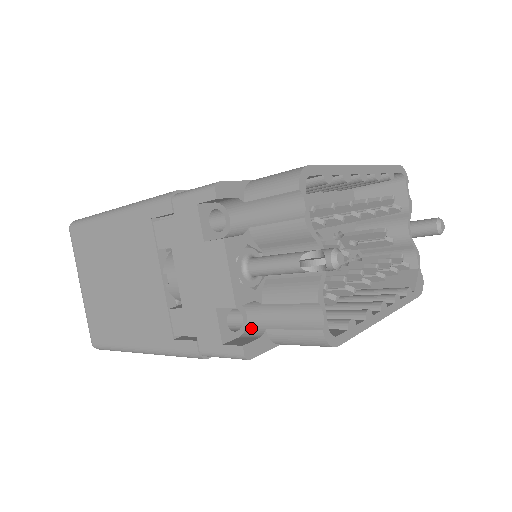
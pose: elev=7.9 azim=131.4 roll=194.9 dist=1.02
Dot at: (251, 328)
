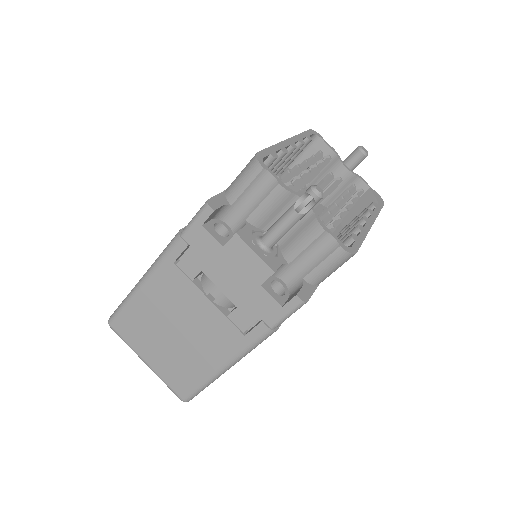
Dot at: (292, 287)
